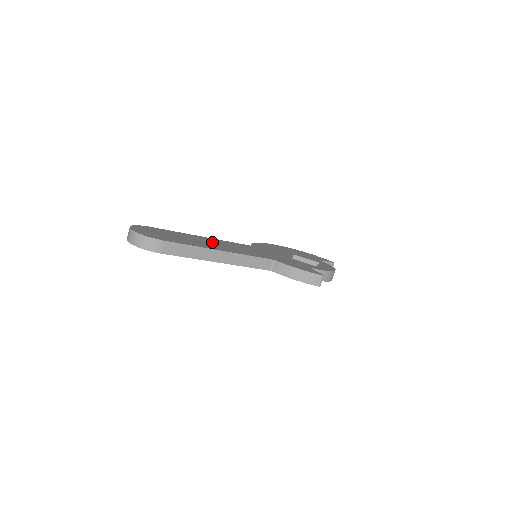
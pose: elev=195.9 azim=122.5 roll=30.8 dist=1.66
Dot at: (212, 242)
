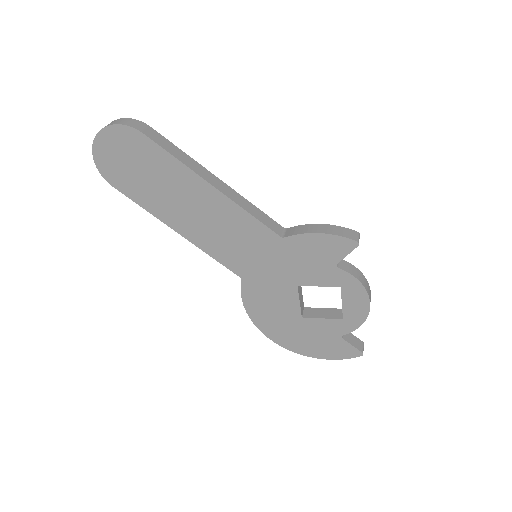
Dot at: occluded
